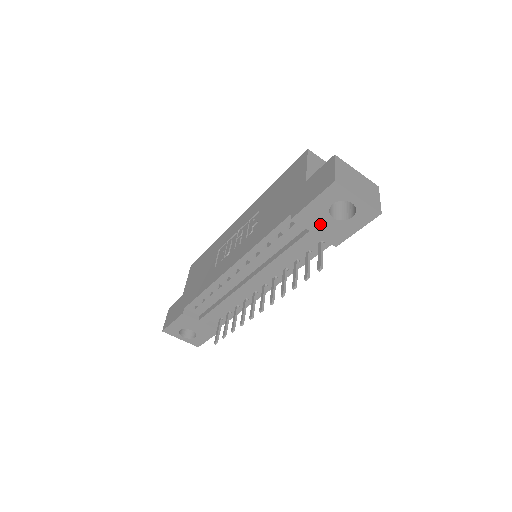
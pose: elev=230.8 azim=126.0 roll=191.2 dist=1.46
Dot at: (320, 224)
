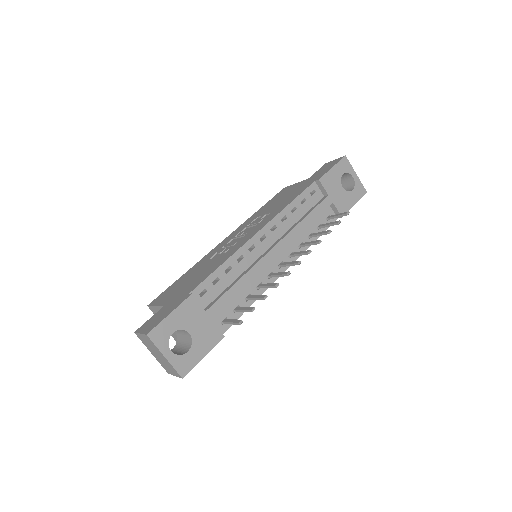
Dot at: (335, 190)
